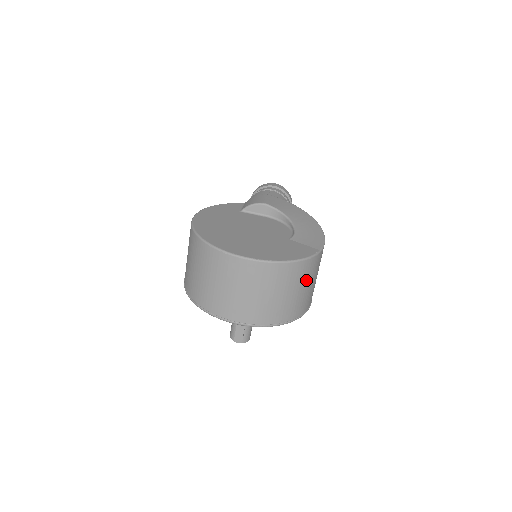
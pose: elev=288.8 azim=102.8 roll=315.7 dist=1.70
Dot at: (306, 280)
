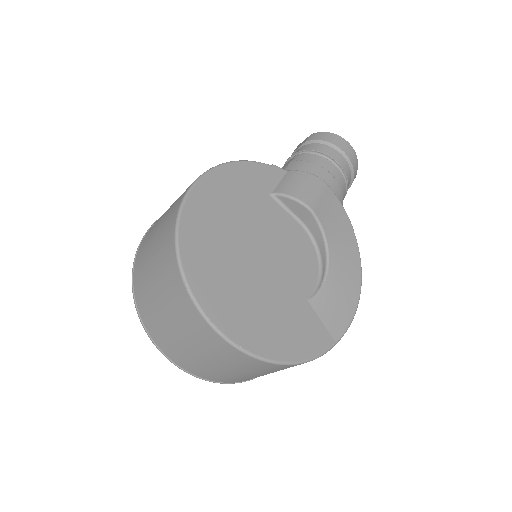
Dot at: occluded
